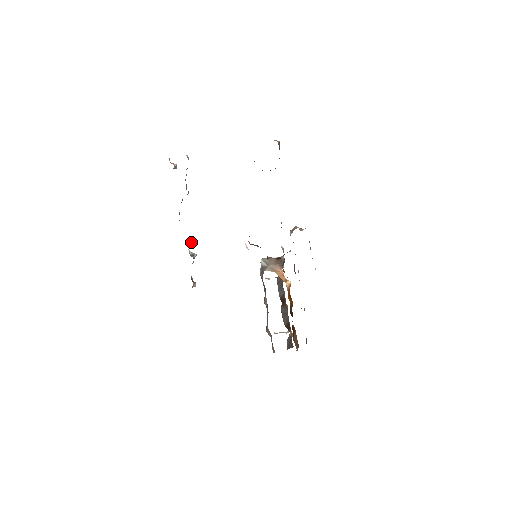
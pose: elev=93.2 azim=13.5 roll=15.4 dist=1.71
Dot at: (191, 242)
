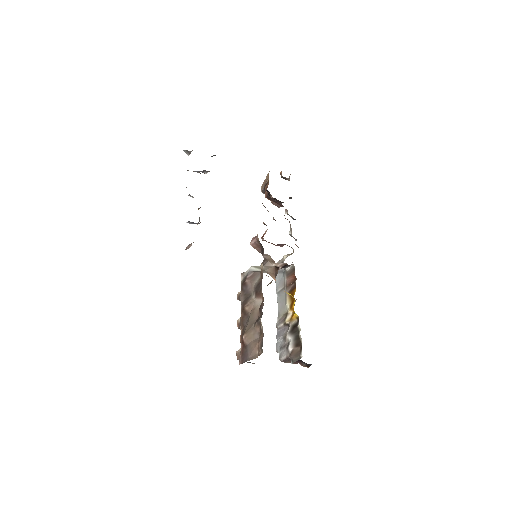
Dot at: (200, 207)
